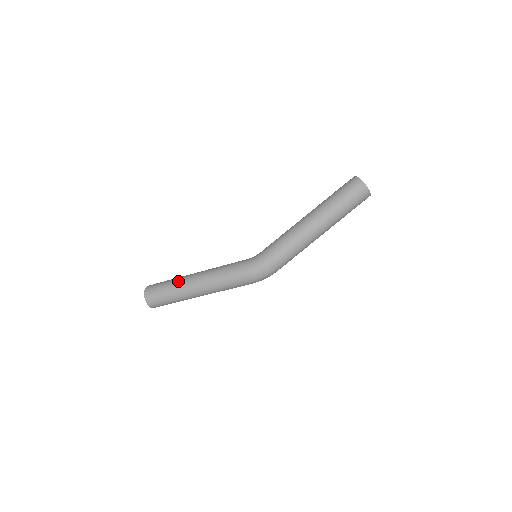
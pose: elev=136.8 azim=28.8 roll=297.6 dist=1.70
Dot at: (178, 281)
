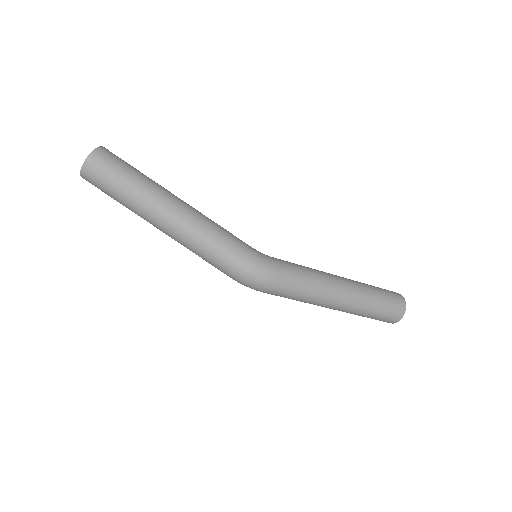
Dot at: (154, 182)
